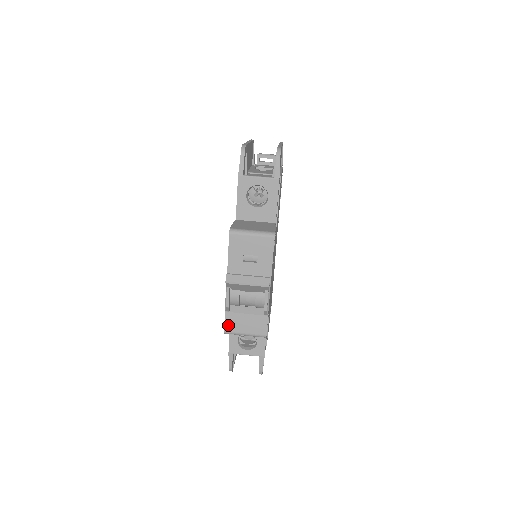
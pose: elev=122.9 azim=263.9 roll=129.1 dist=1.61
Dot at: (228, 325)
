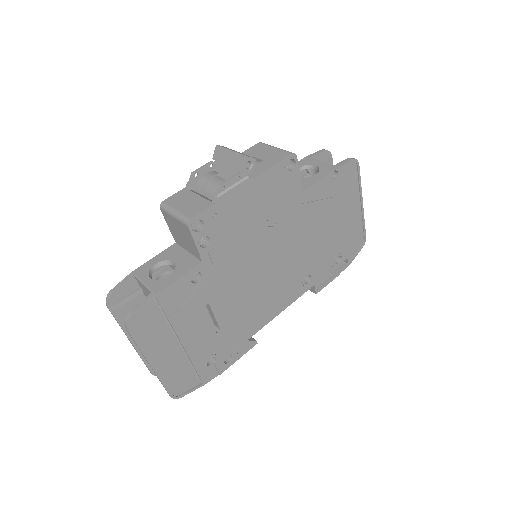
Dot at: (172, 198)
